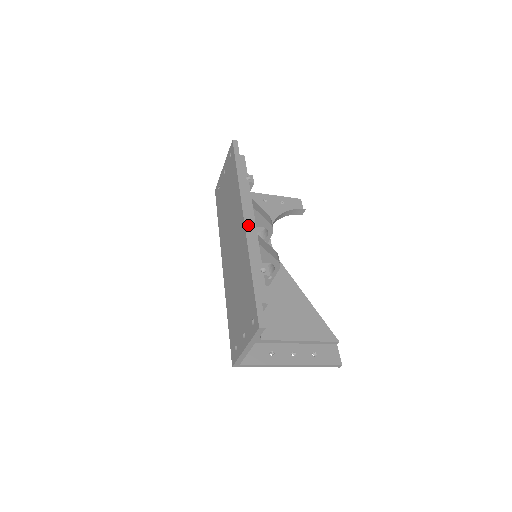
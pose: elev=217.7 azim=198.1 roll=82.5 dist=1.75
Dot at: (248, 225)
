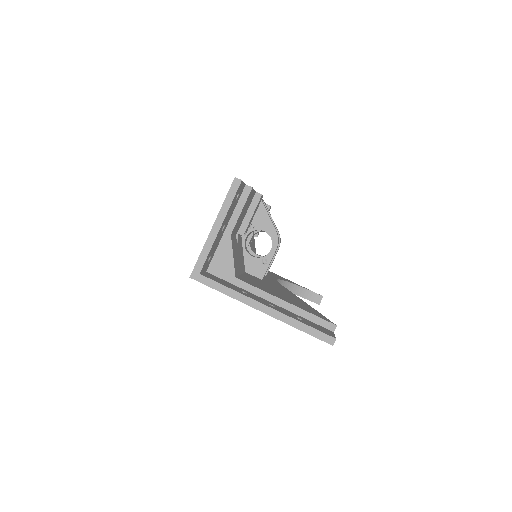
Dot at: occluded
